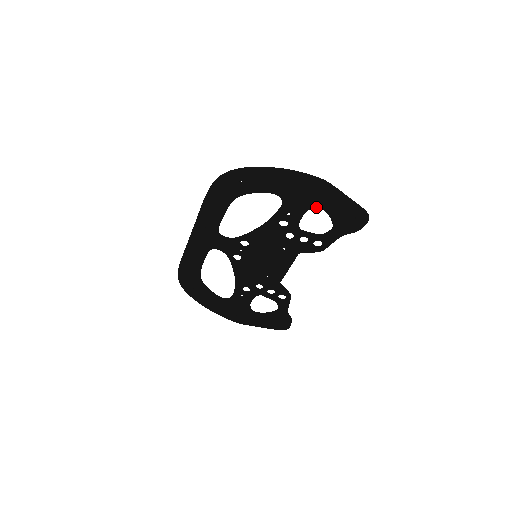
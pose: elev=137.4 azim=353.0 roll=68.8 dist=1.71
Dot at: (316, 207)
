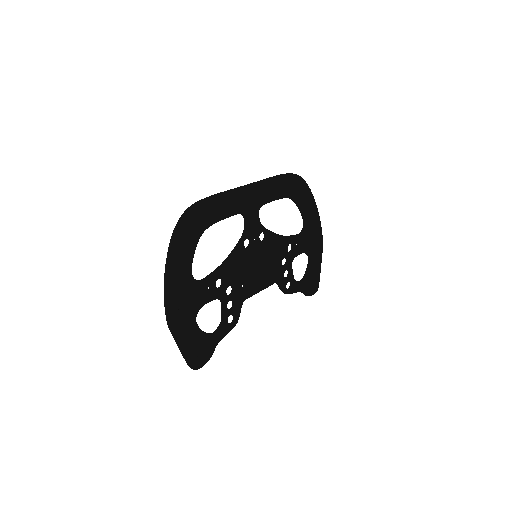
Dot at: (309, 255)
